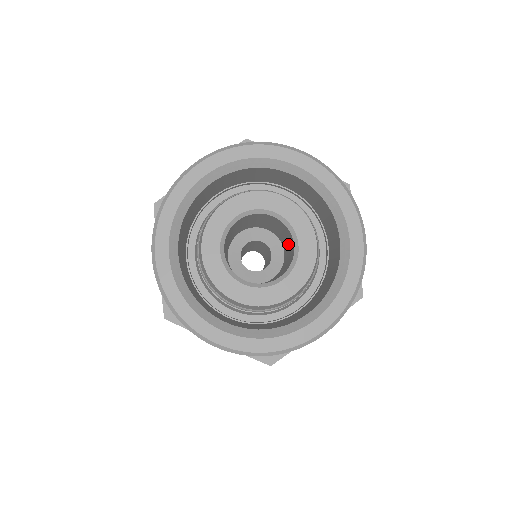
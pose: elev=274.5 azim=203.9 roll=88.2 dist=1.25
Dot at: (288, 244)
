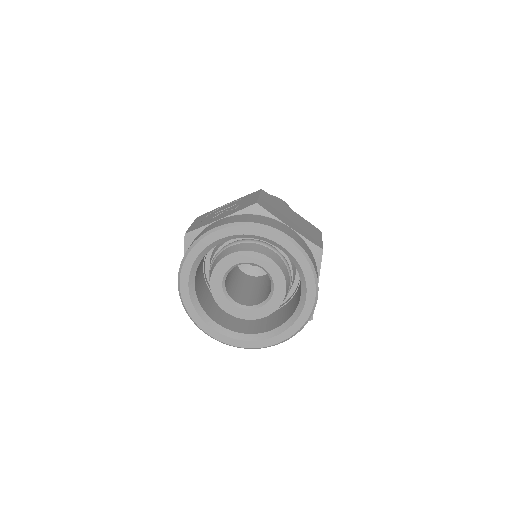
Dot at: occluded
